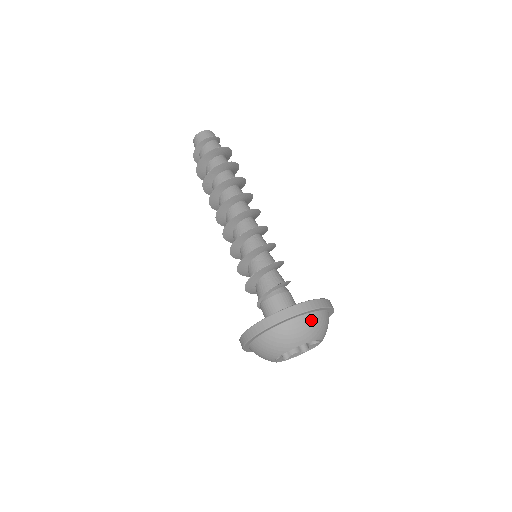
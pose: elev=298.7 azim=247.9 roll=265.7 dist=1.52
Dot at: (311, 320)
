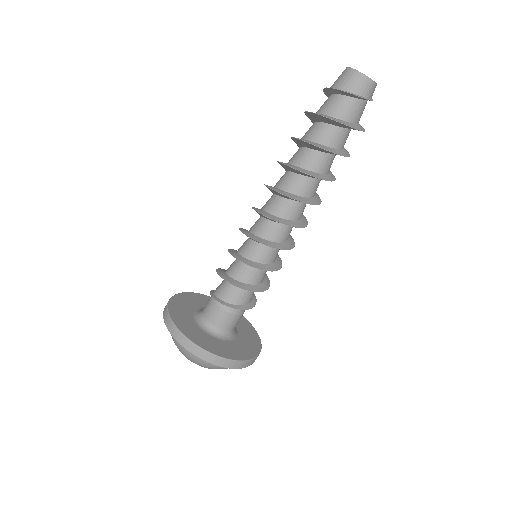
Dot at: (213, 365)
